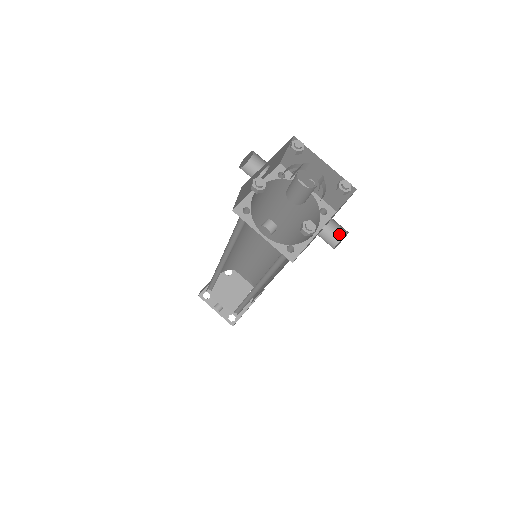
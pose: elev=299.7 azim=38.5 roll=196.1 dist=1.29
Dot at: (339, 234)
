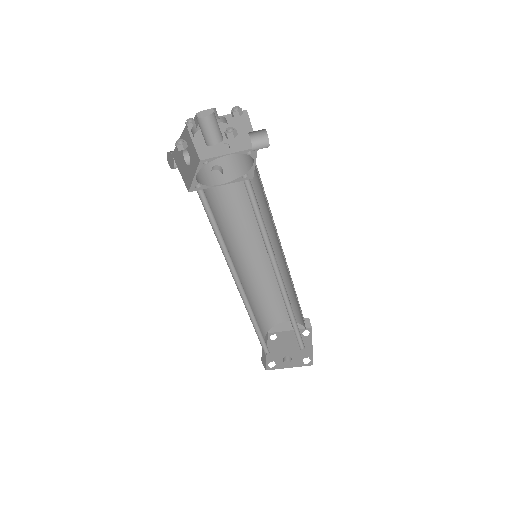
Dot at: (265, 141)
